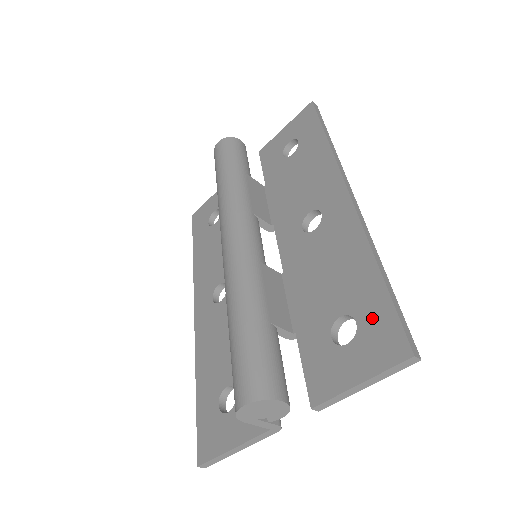
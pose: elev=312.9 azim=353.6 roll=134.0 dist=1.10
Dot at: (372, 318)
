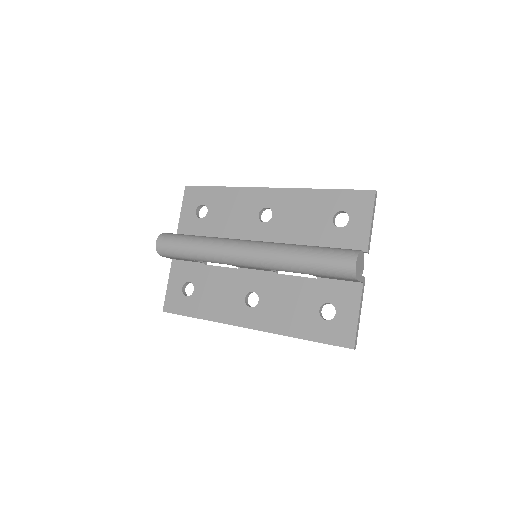
Dot at: (346, 202)
